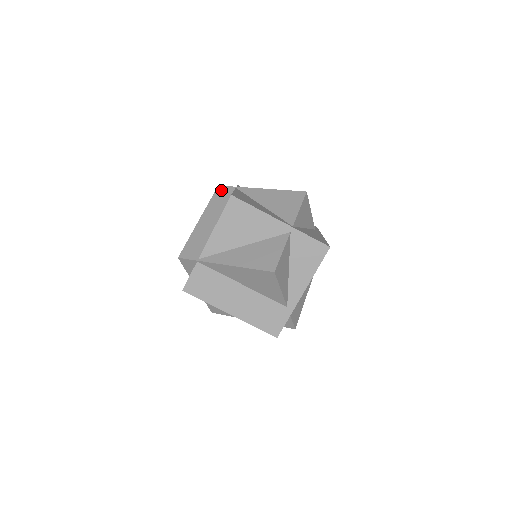
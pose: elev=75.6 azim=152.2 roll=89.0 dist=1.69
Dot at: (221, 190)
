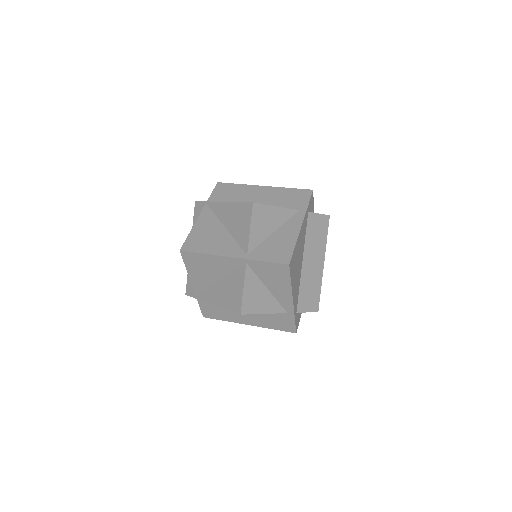
Dot at: (197, 208)
